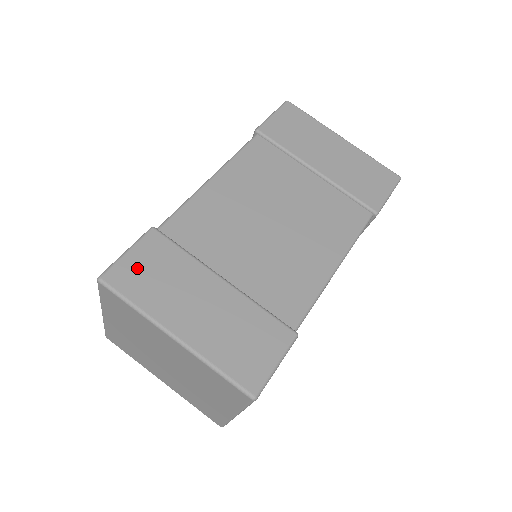
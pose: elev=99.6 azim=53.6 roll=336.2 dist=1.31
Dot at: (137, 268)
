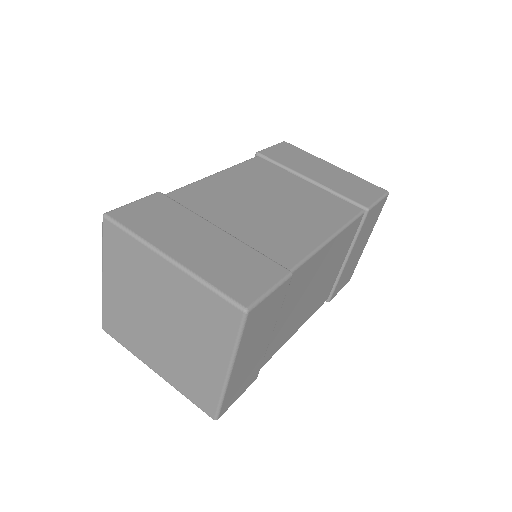
Dot at: (141, 212)
